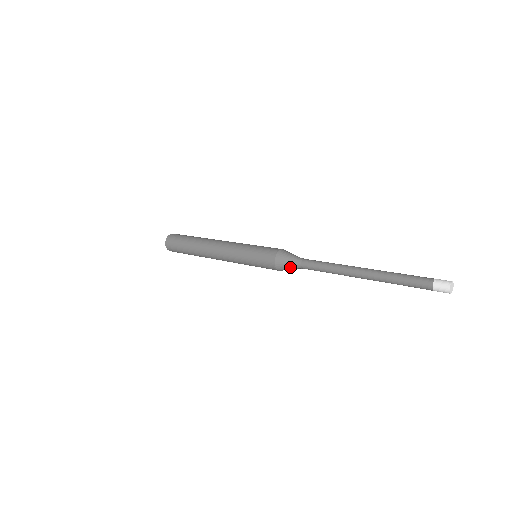
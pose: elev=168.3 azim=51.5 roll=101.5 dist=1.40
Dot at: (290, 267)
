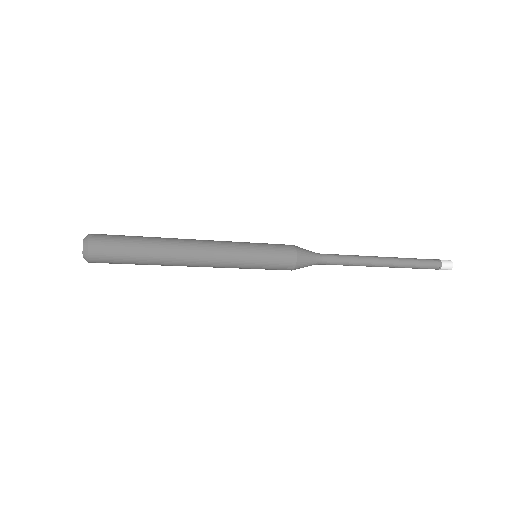
Dot at: (310, 263)
